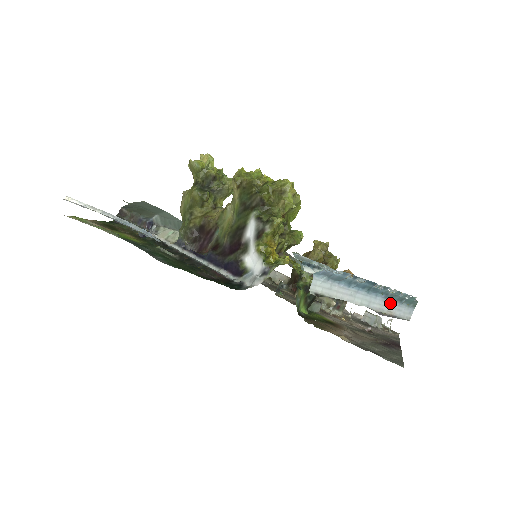
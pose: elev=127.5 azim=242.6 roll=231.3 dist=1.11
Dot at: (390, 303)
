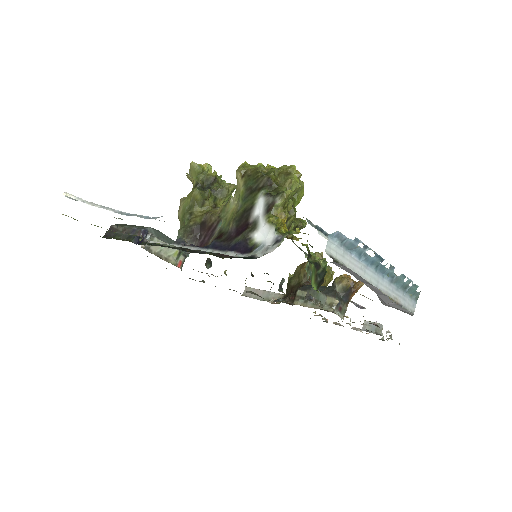
Dot at: (395, 289)
